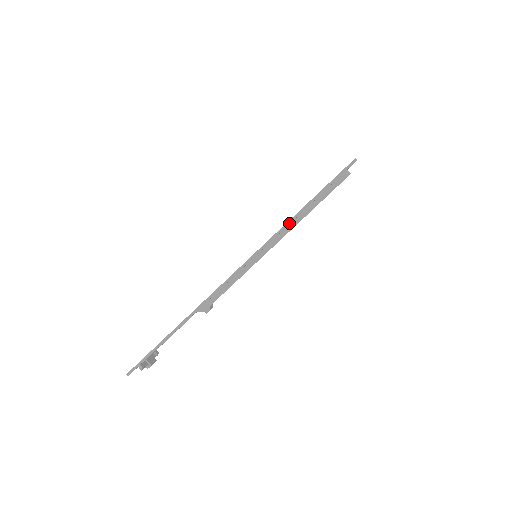
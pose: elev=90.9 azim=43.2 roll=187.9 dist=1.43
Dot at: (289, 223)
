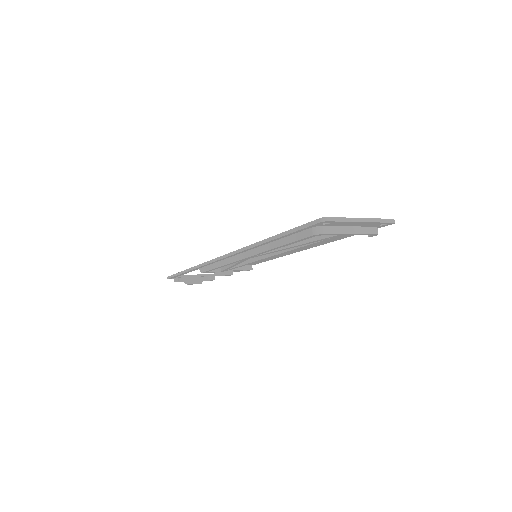
Dot at: (254, 245)
